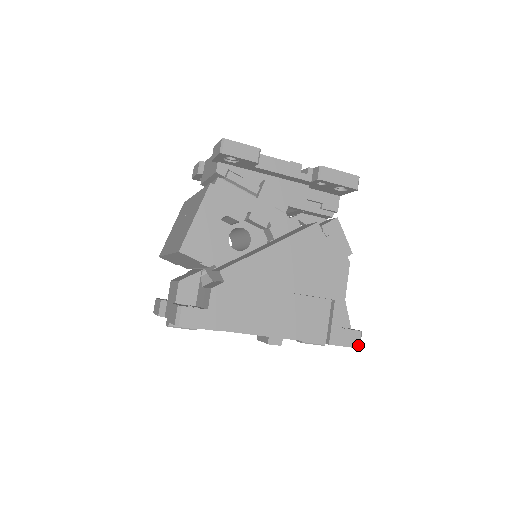
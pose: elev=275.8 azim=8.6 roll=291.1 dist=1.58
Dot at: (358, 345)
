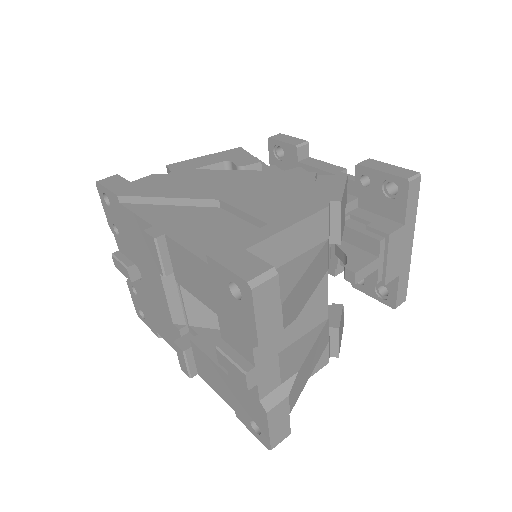
Dot at: (250, 278)
